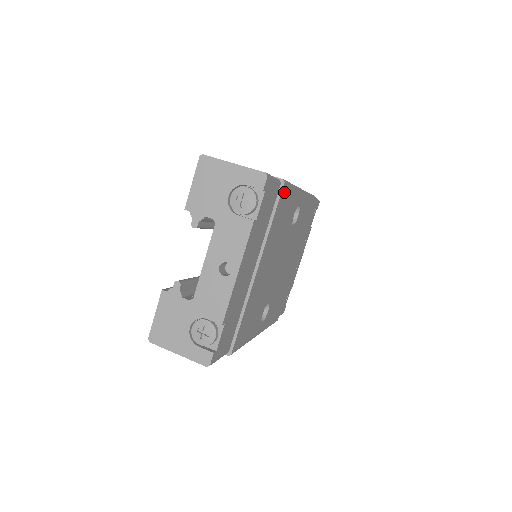
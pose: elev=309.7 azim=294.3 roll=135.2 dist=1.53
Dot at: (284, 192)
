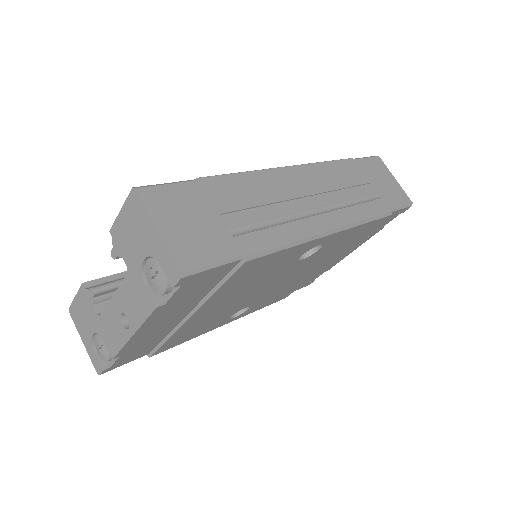
Dot at: (251, 264)
